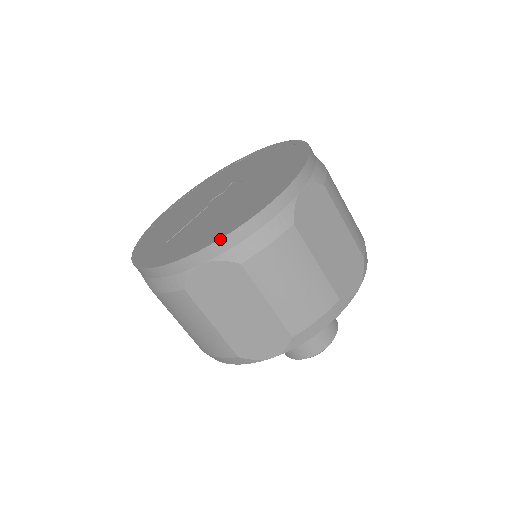
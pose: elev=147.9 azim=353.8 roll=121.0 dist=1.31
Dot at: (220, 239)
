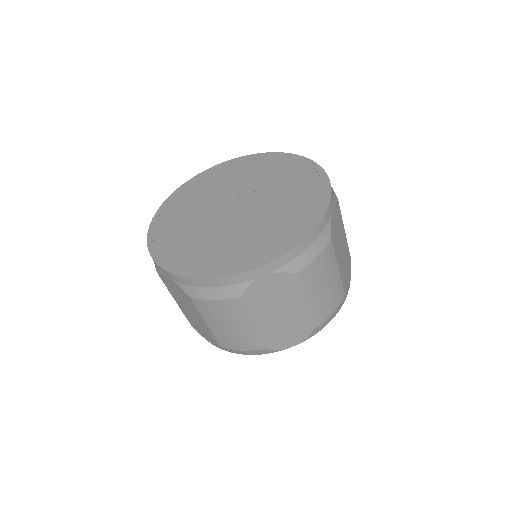
Dot at: (284, 255)
